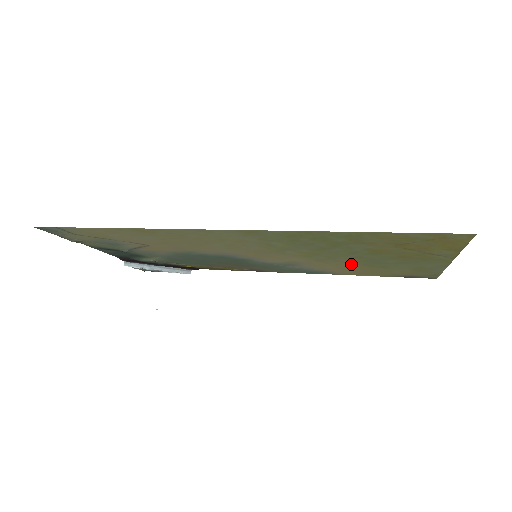
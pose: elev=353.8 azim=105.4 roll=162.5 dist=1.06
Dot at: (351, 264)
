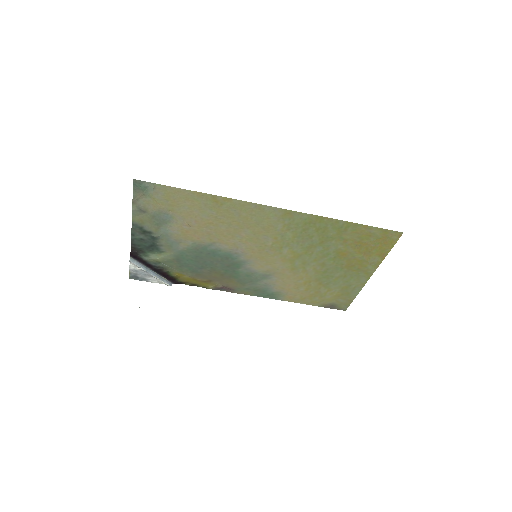
Dot at: (309, 278)
